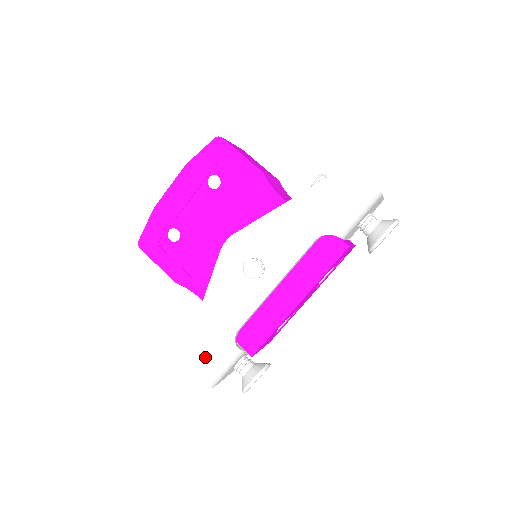
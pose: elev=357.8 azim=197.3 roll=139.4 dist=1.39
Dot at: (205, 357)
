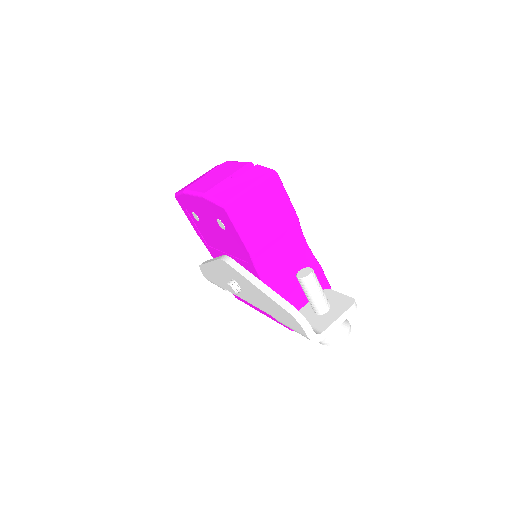
Dot at: (209, 277)
